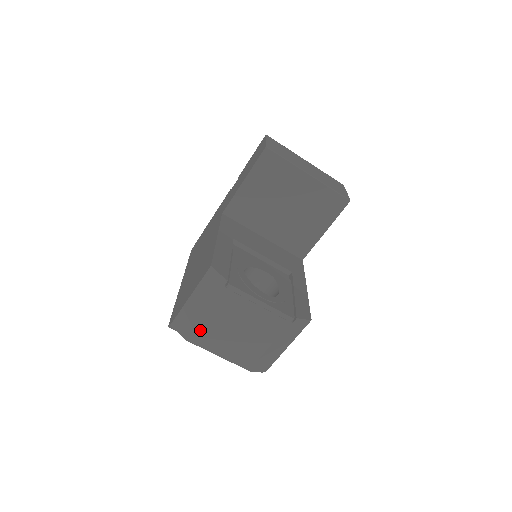
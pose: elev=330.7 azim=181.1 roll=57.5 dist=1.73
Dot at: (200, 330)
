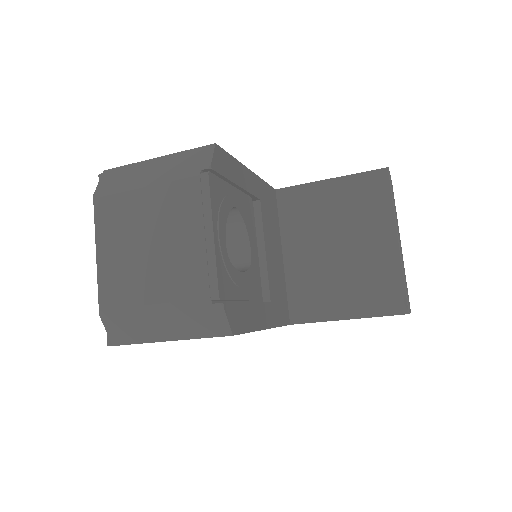
Dot at: (119, 197)
